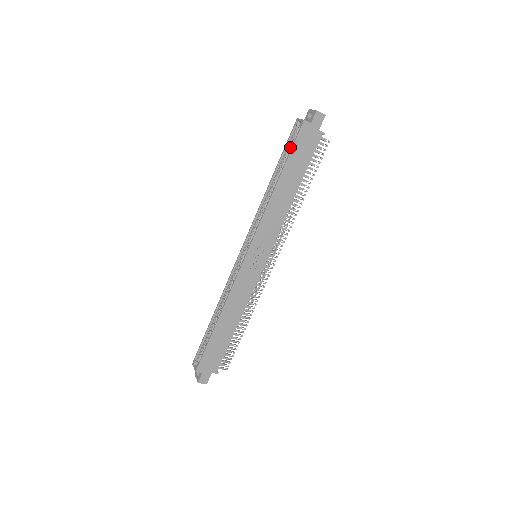
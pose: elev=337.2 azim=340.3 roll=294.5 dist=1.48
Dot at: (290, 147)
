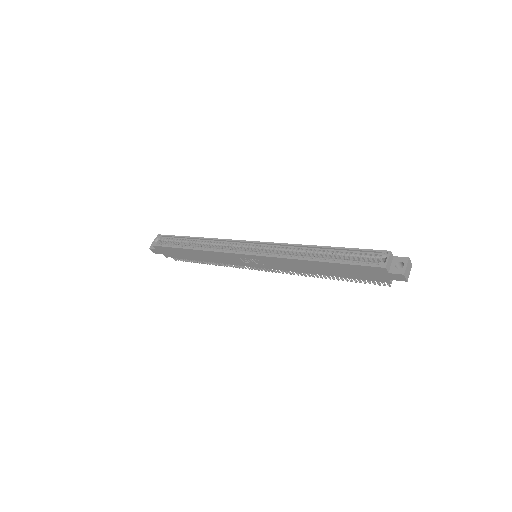
Dot at: (358, 256)
